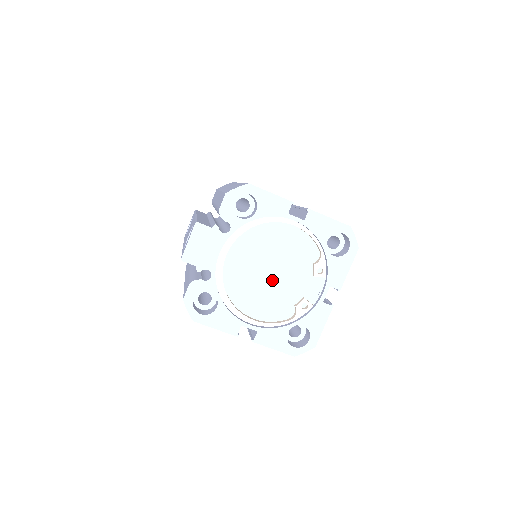
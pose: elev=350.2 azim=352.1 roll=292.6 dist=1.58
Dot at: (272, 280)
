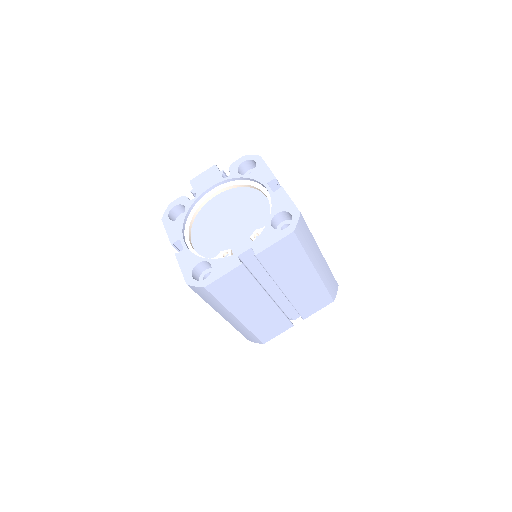
Dot at: (225, 227)
